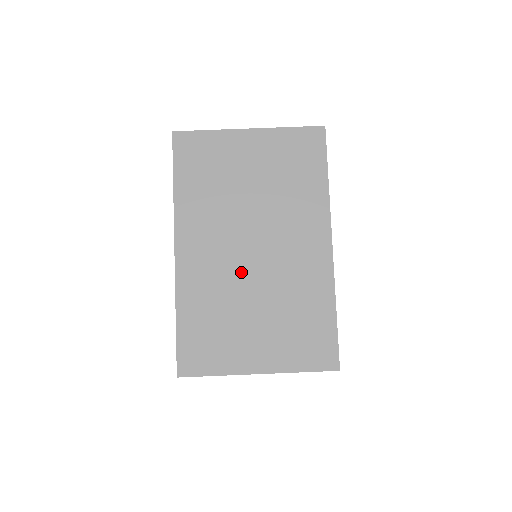
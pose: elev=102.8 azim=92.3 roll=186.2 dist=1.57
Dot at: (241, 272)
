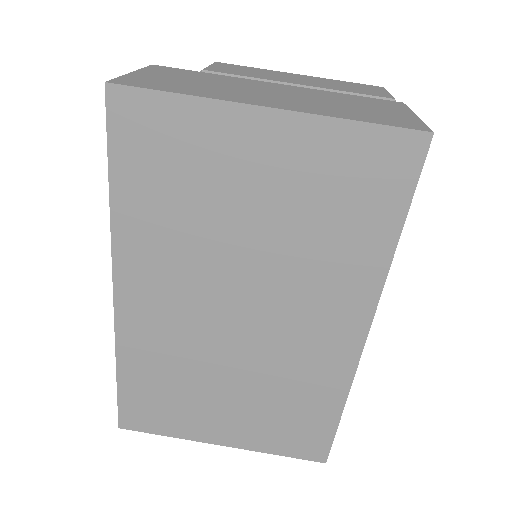
Dot at: (215, 341)
